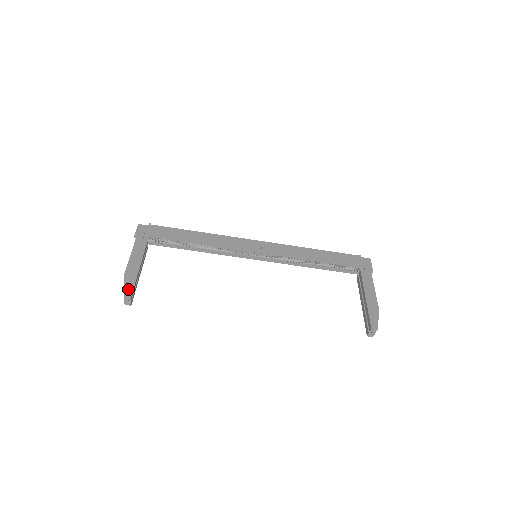
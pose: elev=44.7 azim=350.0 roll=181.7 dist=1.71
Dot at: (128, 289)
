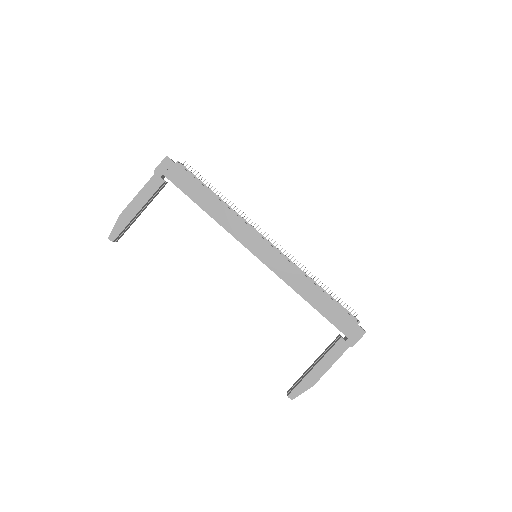
Dot at: (115, 232)
